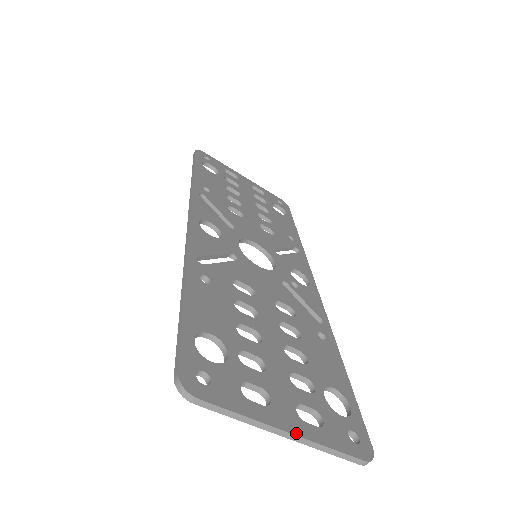
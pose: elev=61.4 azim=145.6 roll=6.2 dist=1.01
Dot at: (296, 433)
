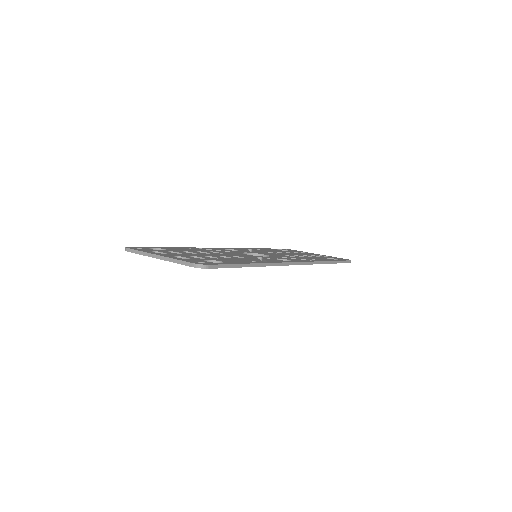
Dot at: (162, 256)
